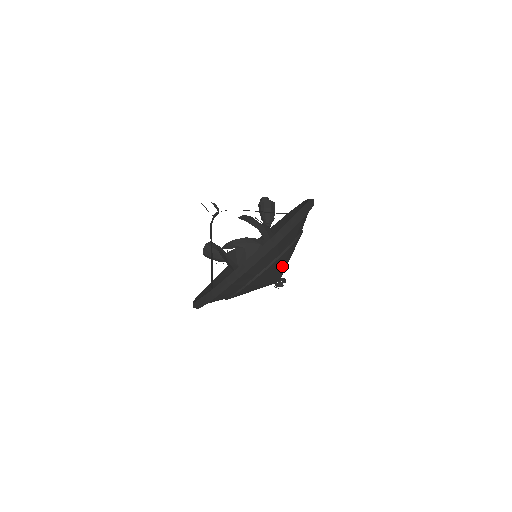
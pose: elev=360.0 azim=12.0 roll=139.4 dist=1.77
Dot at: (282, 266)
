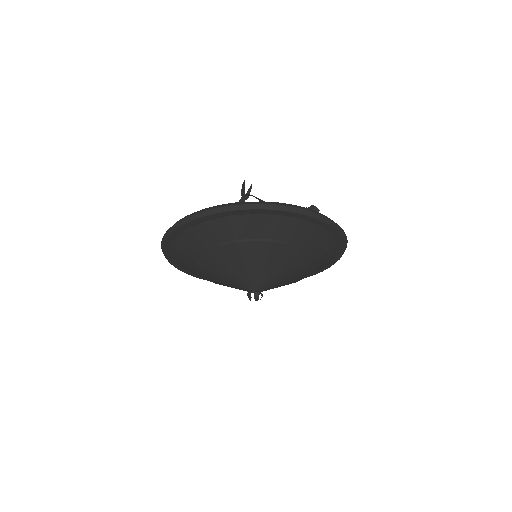
Dot at: (242, 267)
